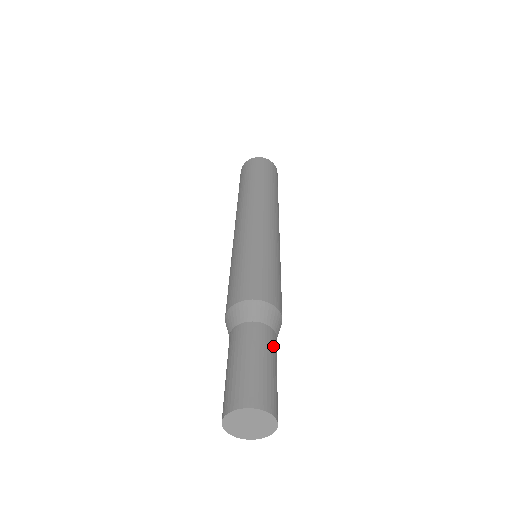
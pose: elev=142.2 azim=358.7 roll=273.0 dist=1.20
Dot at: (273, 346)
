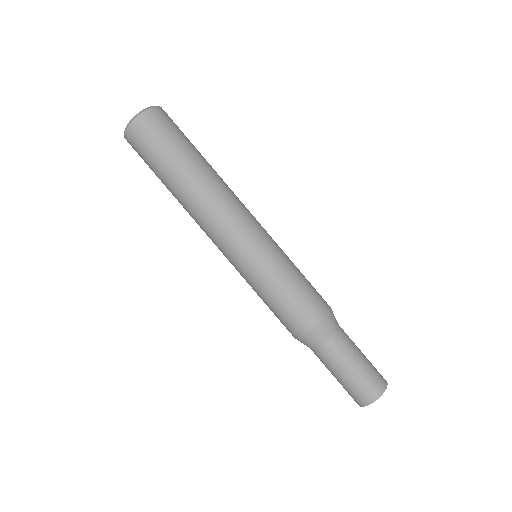
Dot at: (348, 343)
